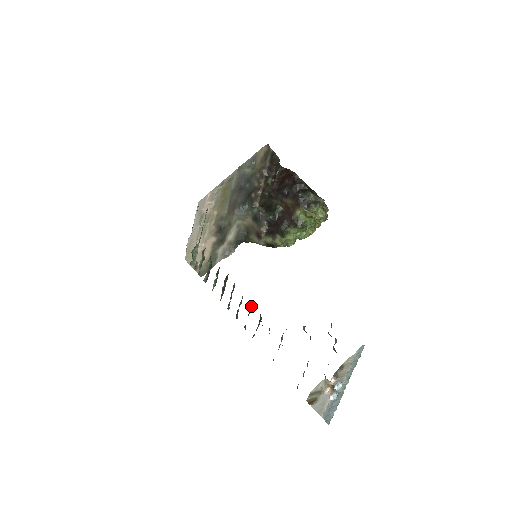
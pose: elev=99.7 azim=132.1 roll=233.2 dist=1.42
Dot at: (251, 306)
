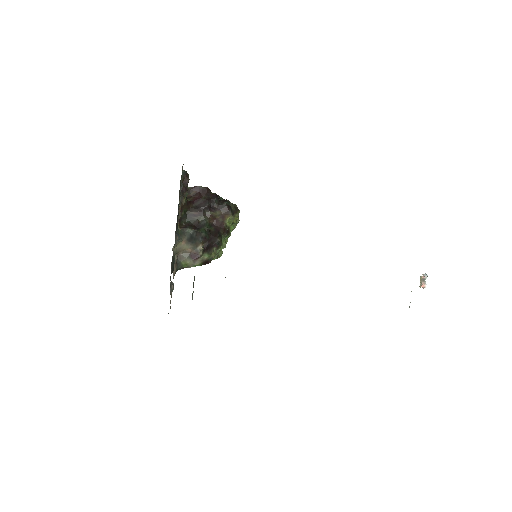
Dot at: occluded
